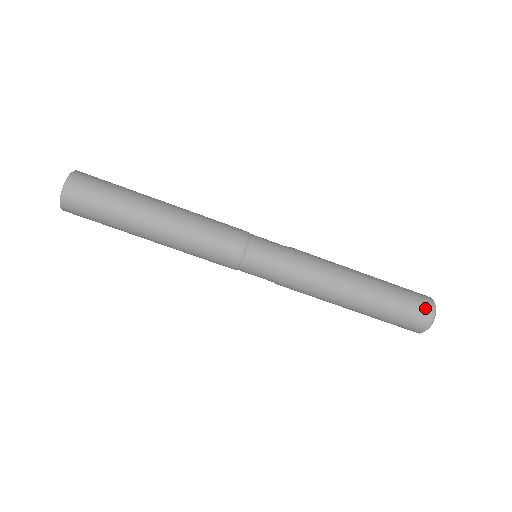
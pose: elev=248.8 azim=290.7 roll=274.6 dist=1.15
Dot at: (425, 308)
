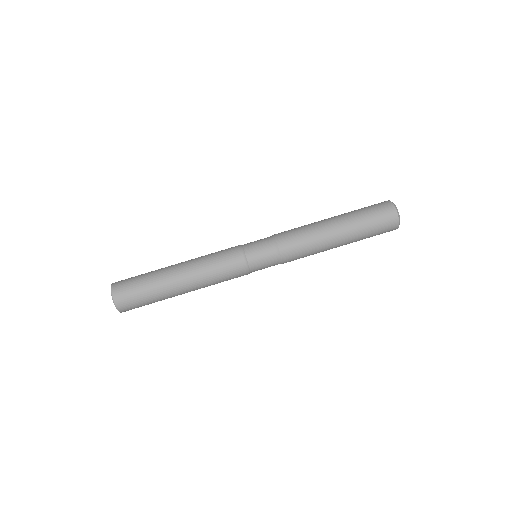
Dot at: (388, 213)
